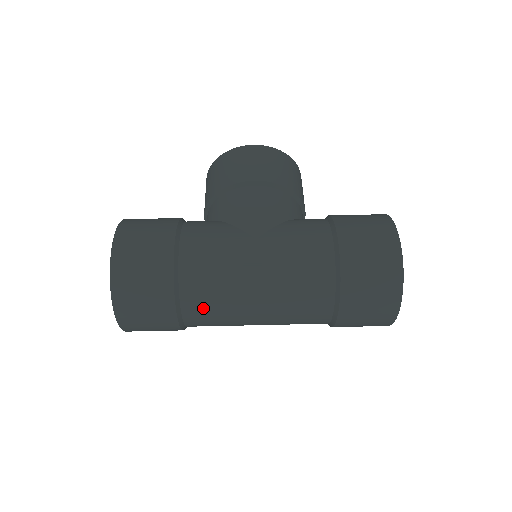
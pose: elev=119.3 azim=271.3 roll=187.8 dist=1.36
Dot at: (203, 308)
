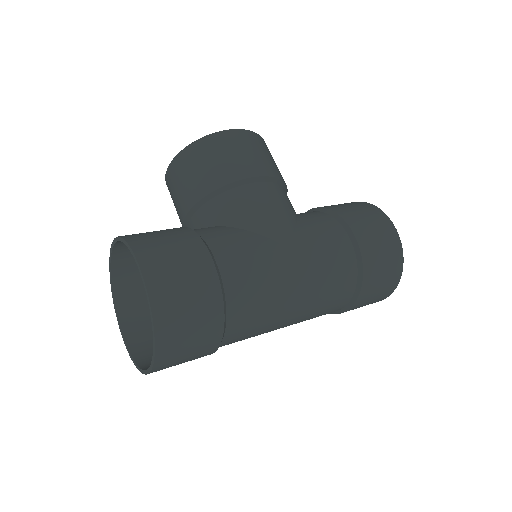
Dot at: (245, 330)
